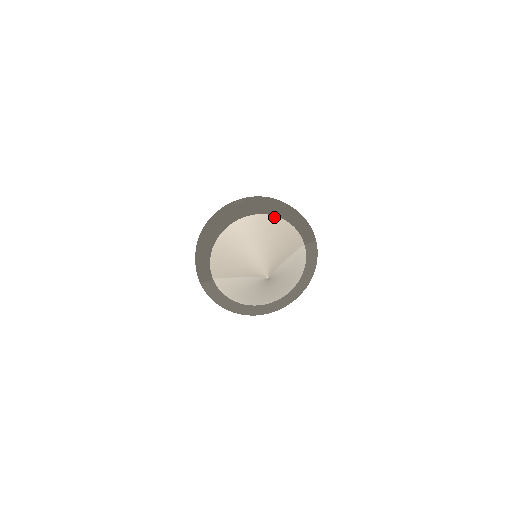
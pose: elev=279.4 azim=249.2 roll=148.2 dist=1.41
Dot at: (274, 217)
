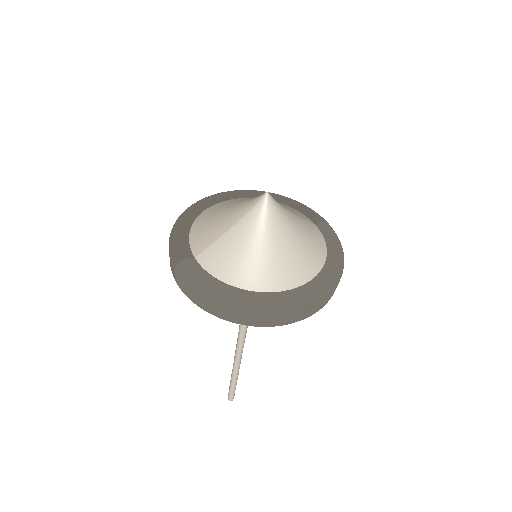
Dot at: occluded
